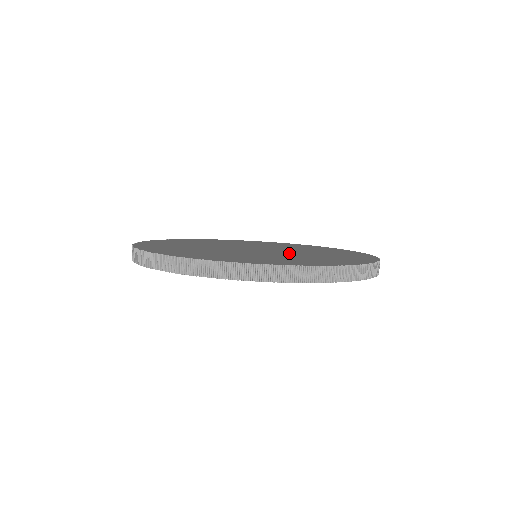
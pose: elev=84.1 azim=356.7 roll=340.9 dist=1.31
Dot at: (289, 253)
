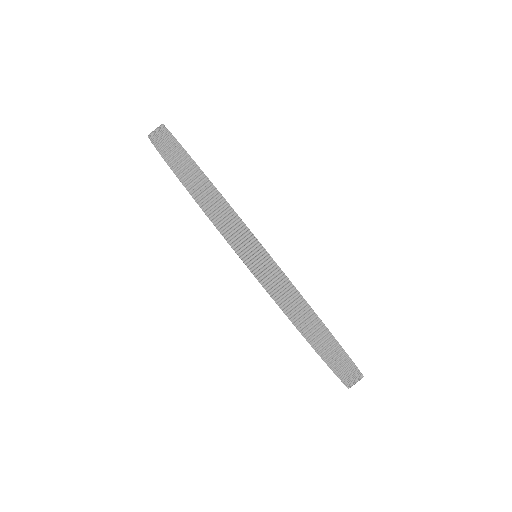
Dot at: occluded
